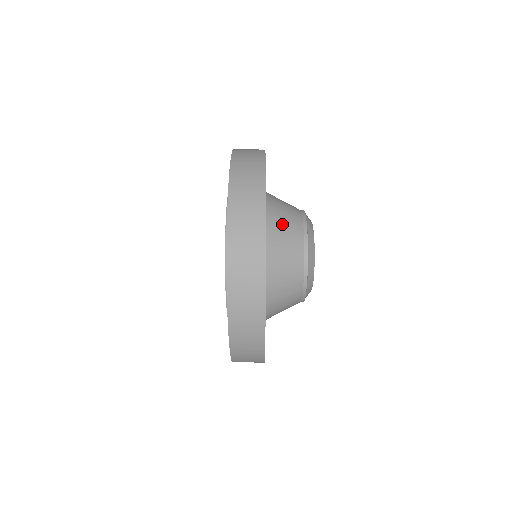
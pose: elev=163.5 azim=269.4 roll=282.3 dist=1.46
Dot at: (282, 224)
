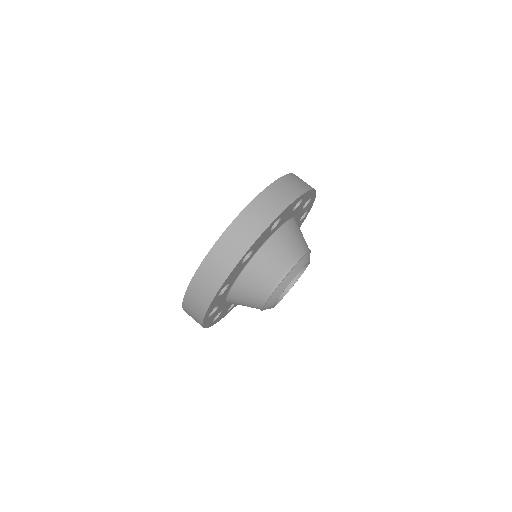
Dot at: (251, 285)
